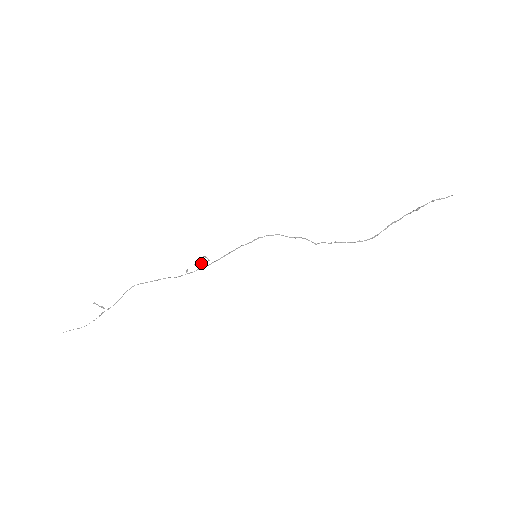
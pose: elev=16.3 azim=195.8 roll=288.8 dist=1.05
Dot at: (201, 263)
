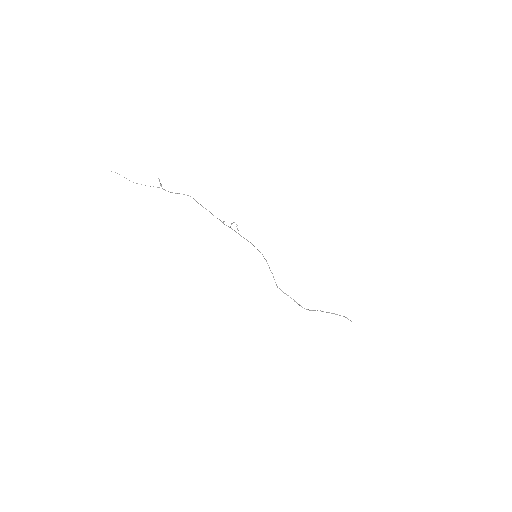
Dot at: occluded
